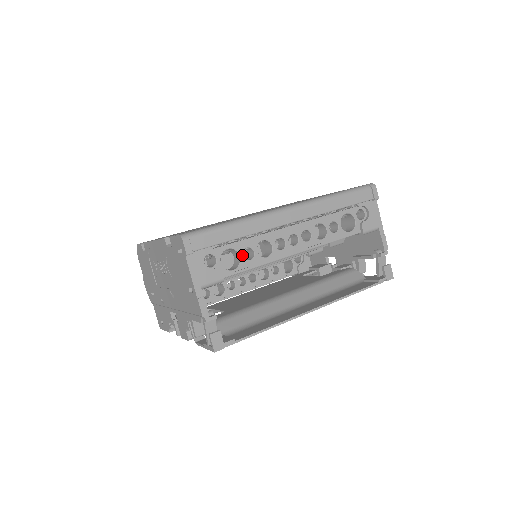
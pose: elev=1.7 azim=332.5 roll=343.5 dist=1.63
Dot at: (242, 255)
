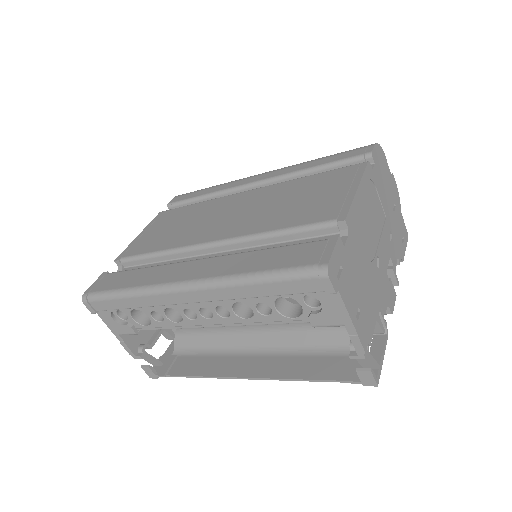
Dot at: (151, 316)
